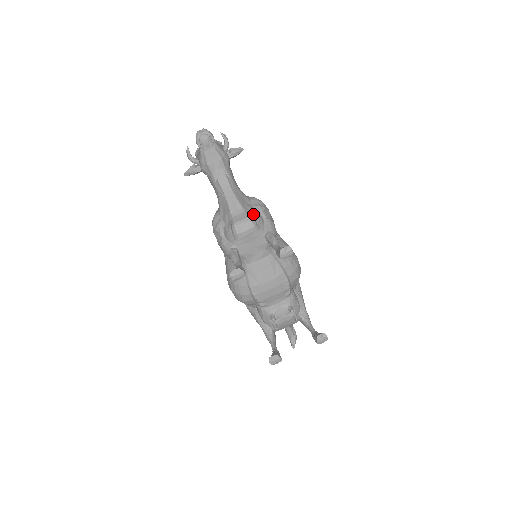
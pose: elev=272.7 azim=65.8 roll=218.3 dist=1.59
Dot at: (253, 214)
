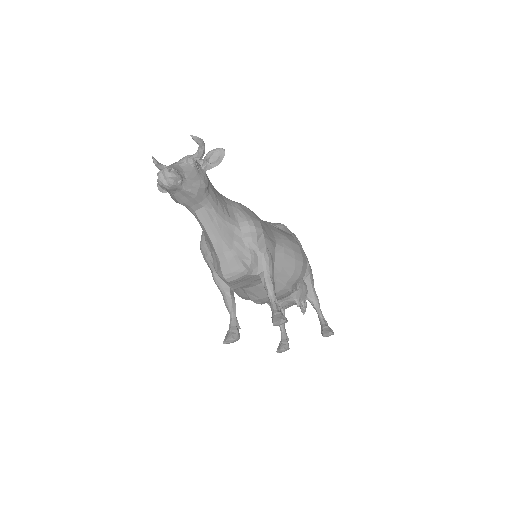
Dot at: (243, 254)
